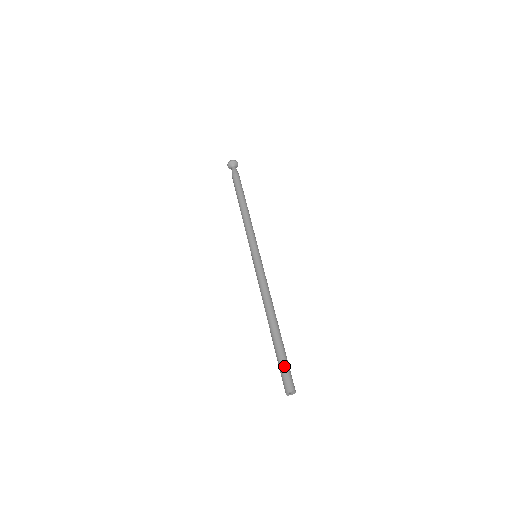
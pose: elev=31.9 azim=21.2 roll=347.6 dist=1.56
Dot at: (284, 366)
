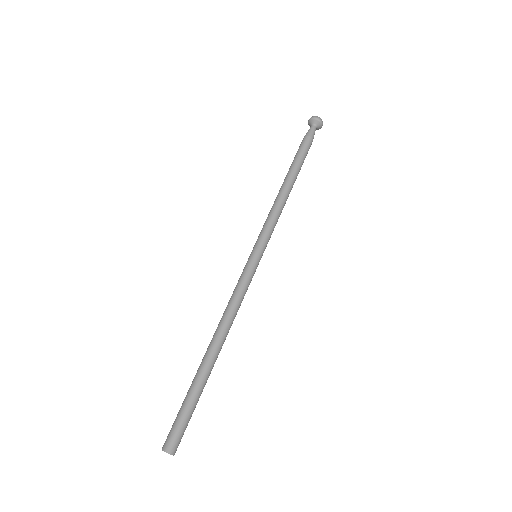
Dot at: (187, 418)
